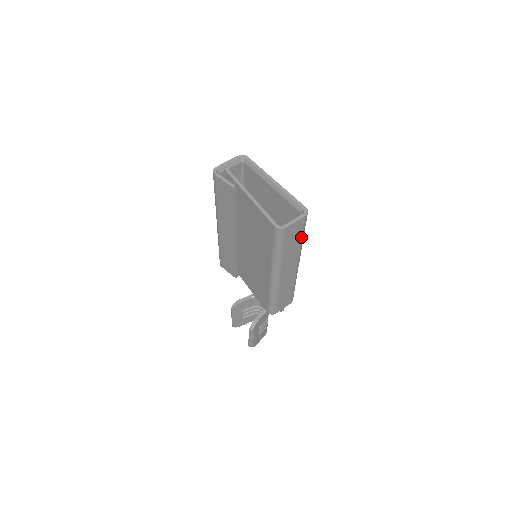
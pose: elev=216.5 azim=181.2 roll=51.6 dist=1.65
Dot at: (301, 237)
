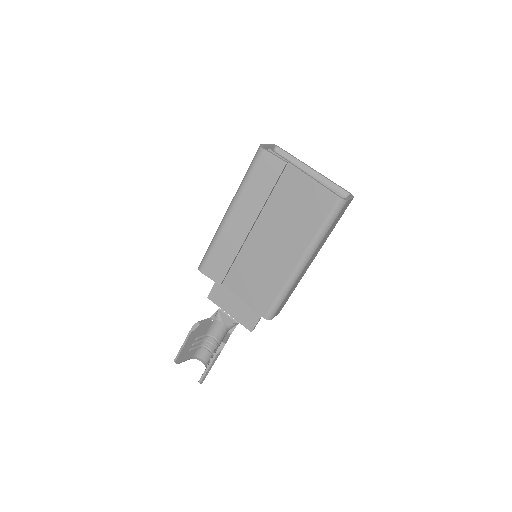
Dot at: (337, 222)
